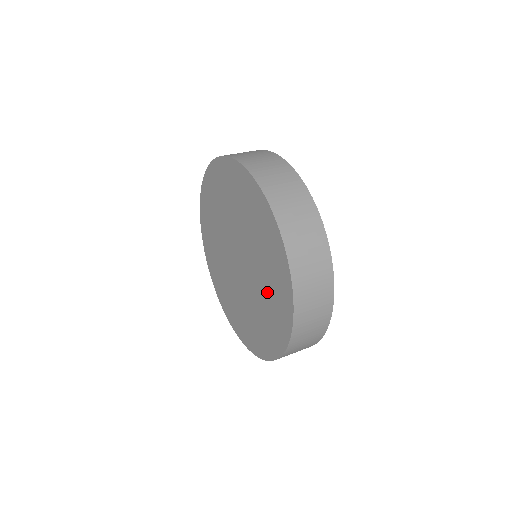
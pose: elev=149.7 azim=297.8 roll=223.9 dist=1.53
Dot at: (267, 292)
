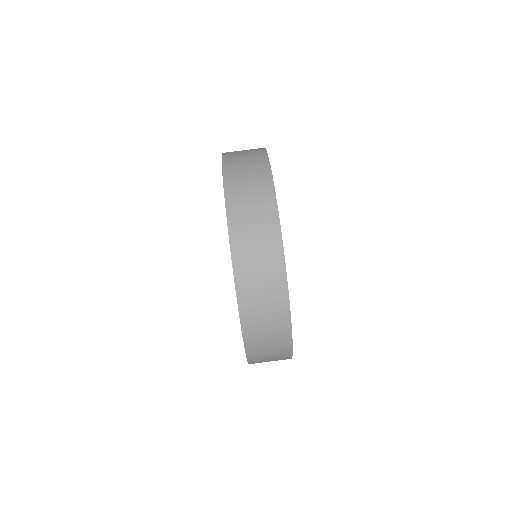
Dot at: occluded
